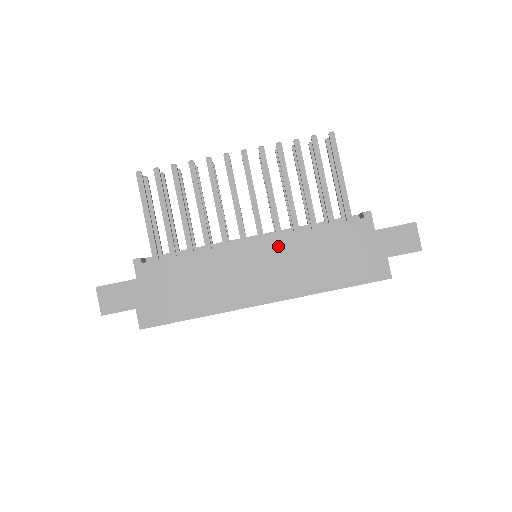
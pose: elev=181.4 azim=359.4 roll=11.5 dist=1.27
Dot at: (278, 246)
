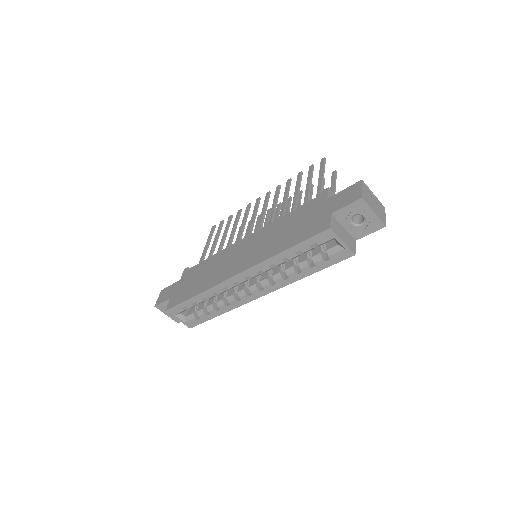
Dot at: (259, 234)
